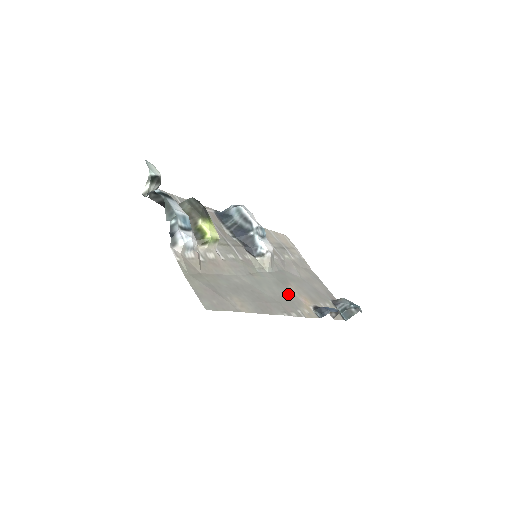
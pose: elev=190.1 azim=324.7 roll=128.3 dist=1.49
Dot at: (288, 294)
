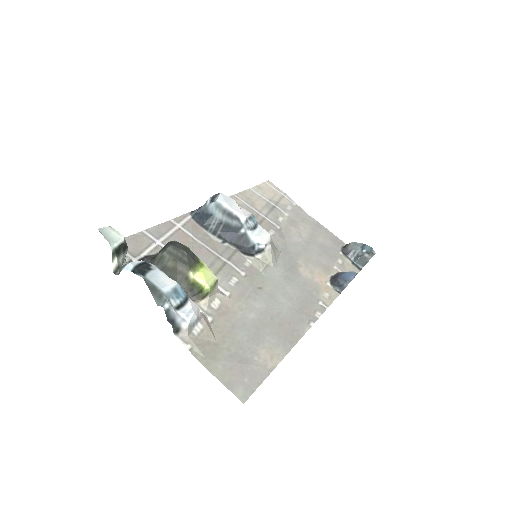
Dot at: (303, 285)
